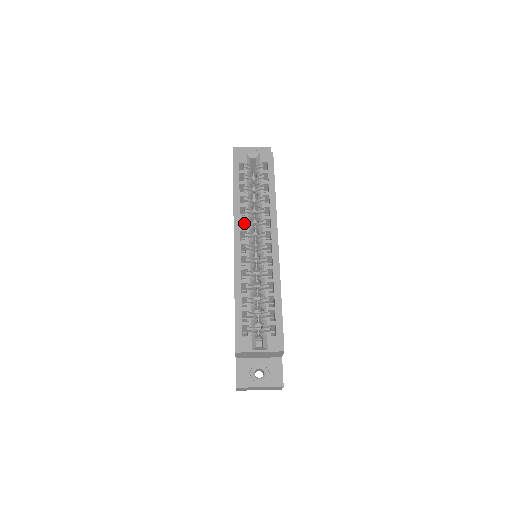
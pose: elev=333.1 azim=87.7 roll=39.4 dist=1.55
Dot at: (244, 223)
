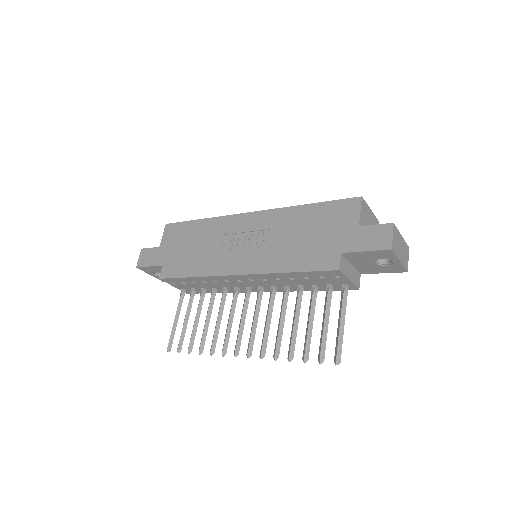
Dot at: occluded
